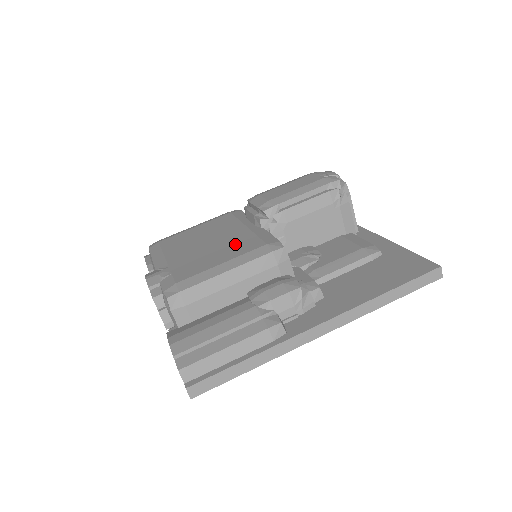
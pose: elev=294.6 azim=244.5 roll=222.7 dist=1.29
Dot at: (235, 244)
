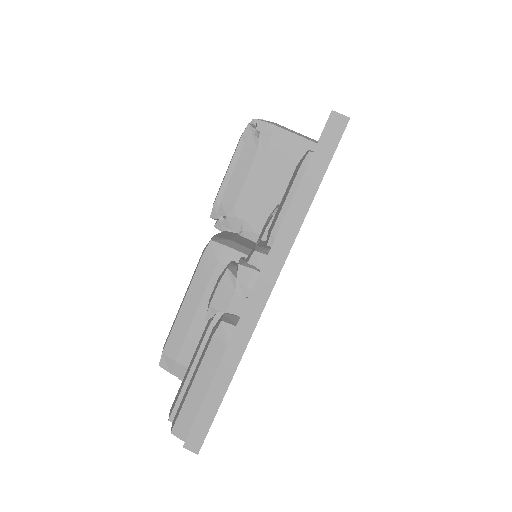
Dot at: occluded
